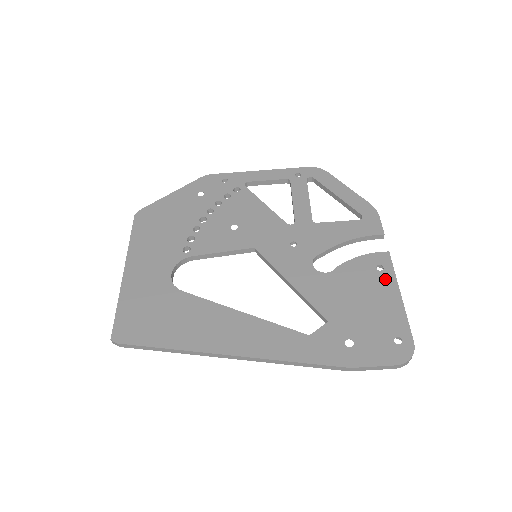
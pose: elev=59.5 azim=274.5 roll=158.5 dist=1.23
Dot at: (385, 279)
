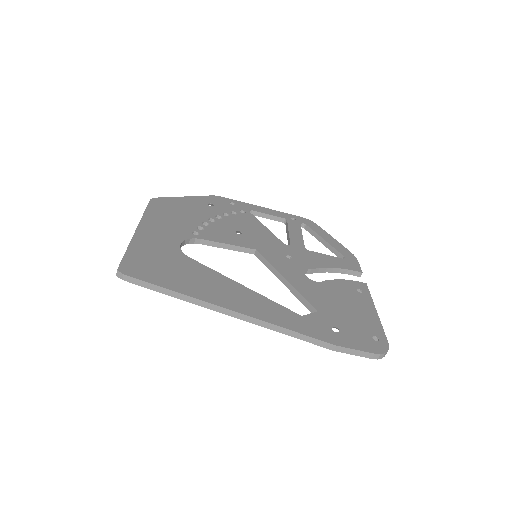
Dot at: (364, 298)
